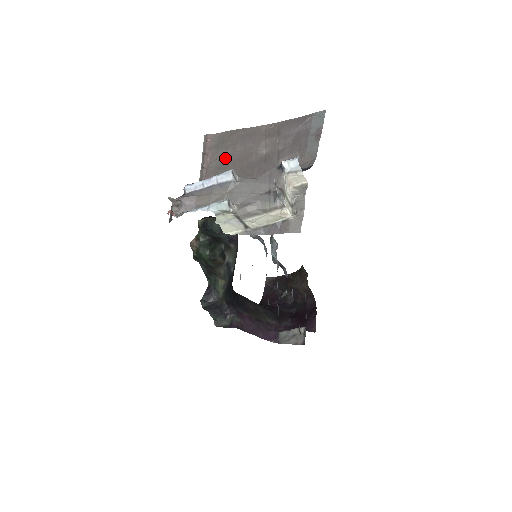
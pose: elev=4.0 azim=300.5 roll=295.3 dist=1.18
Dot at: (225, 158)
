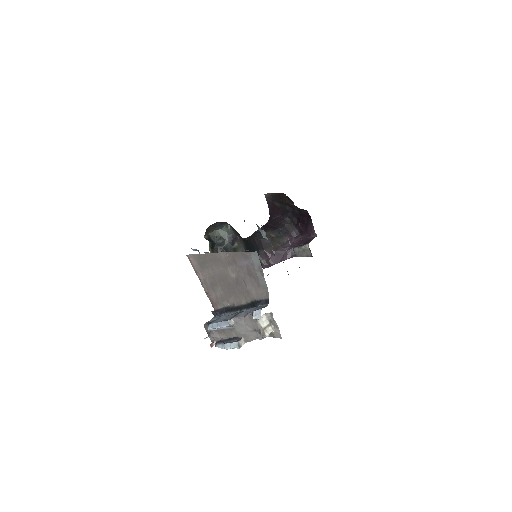
Dot at: (211, 277)
